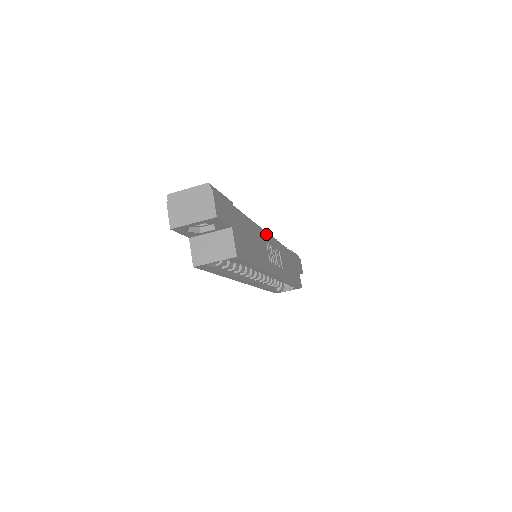
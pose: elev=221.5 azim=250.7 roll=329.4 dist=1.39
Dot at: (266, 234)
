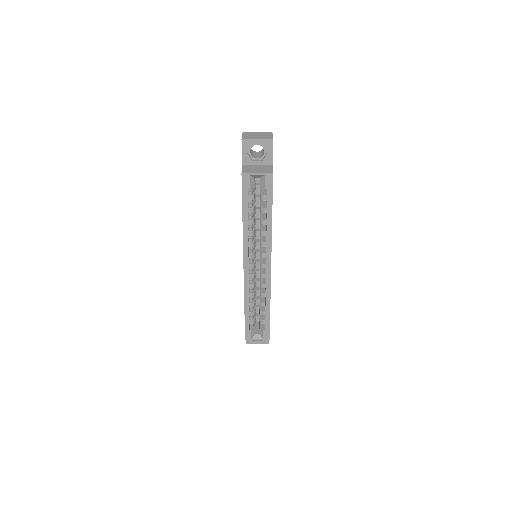
Dot at: occluded
